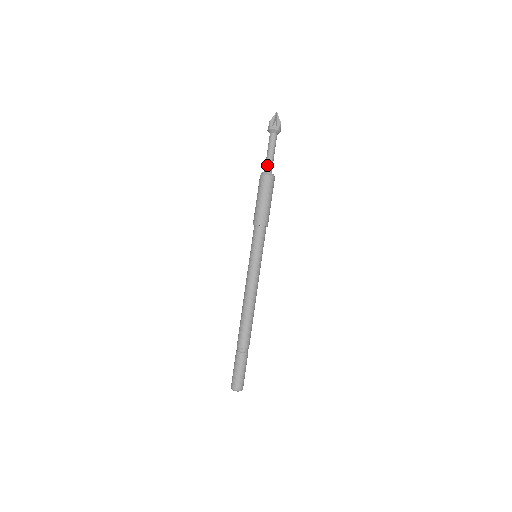
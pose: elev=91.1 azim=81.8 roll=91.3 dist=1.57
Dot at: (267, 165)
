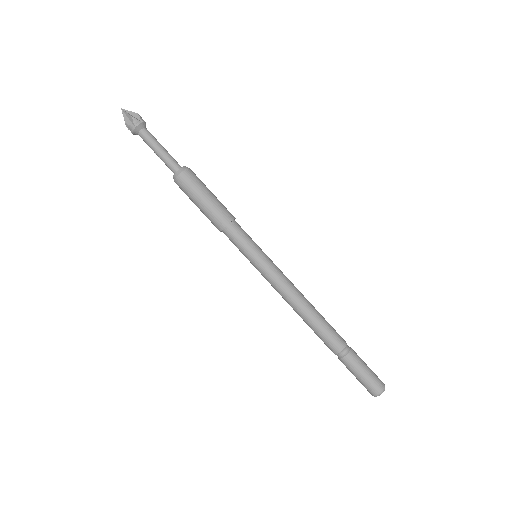
Dot at: (170, 164)
